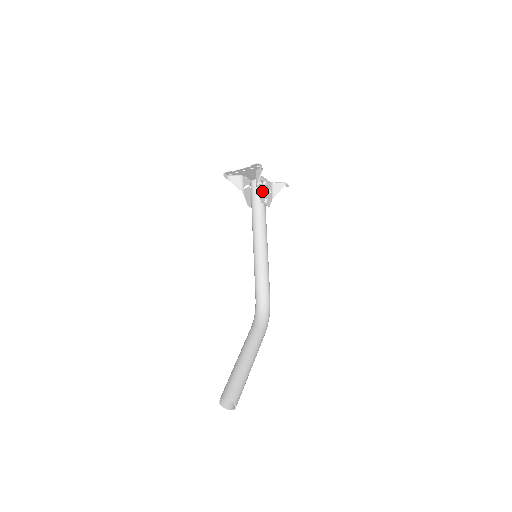
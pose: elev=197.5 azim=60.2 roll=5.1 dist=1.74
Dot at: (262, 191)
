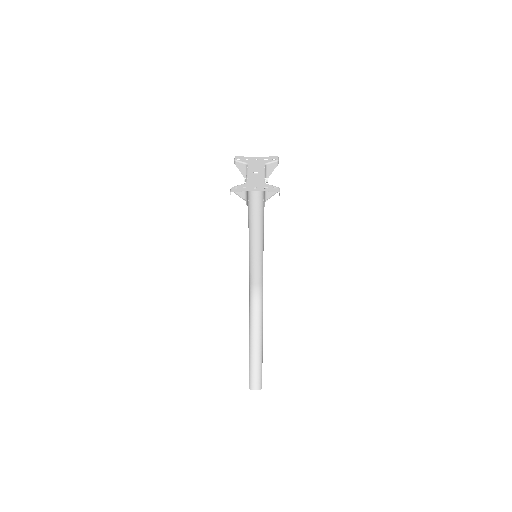
Dot at: occluded
